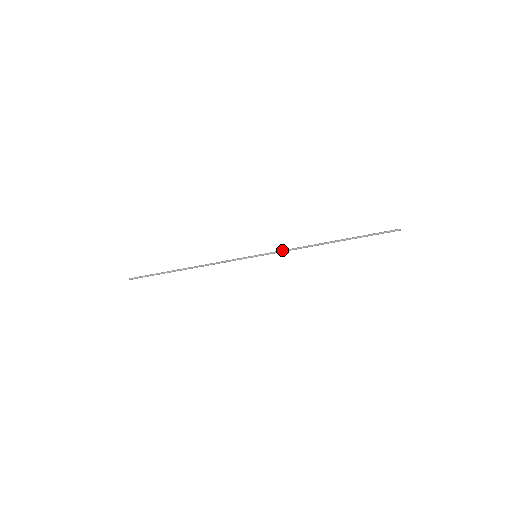
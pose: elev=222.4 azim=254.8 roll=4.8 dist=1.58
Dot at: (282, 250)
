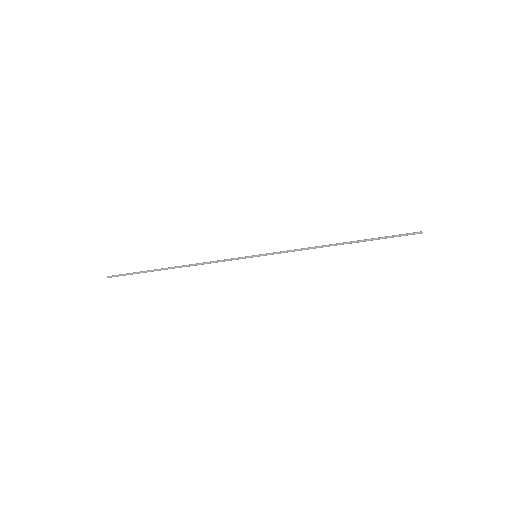
Dot at: occluded
